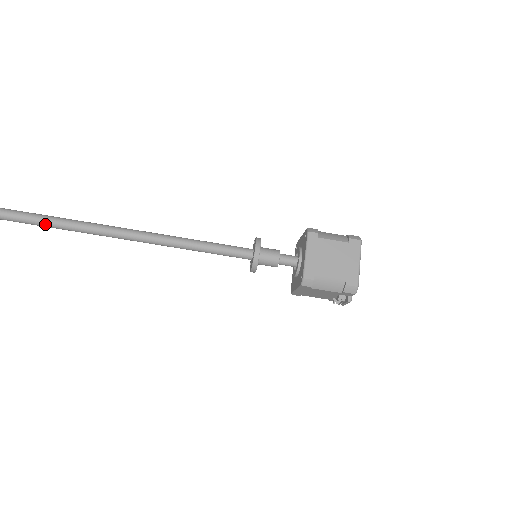
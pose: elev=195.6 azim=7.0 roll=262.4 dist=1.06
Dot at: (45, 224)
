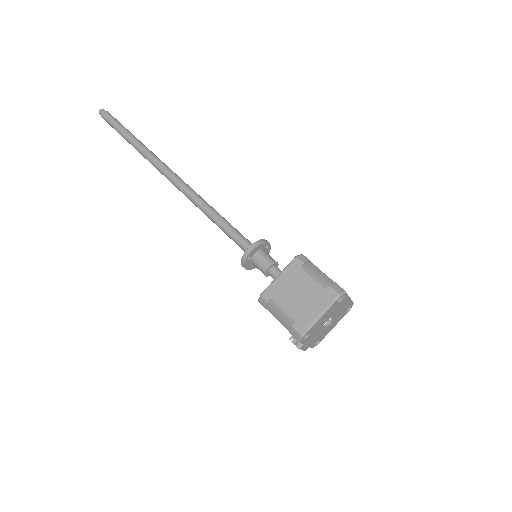
Dot at: (142, 153)
